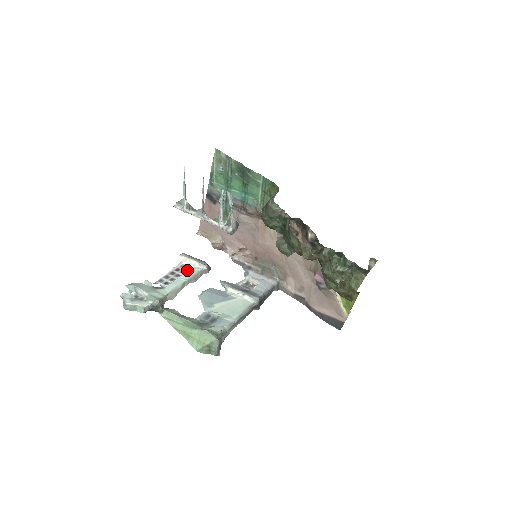
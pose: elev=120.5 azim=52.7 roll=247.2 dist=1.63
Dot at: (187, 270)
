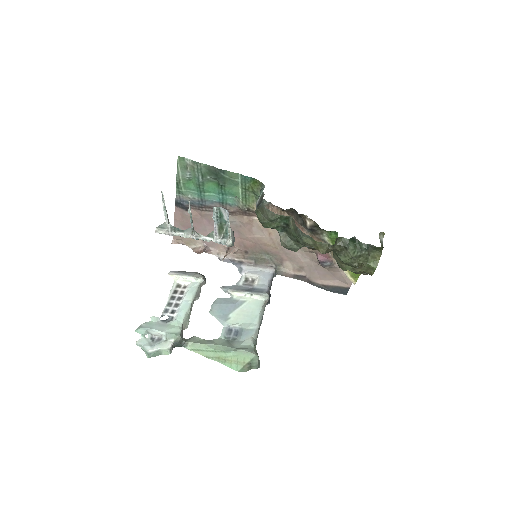
Dot at: (185, 289)
